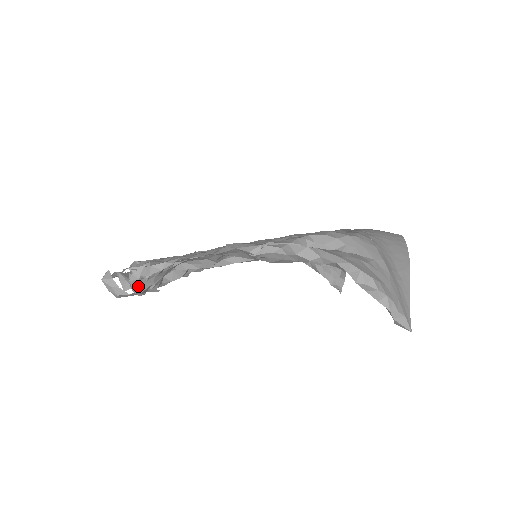
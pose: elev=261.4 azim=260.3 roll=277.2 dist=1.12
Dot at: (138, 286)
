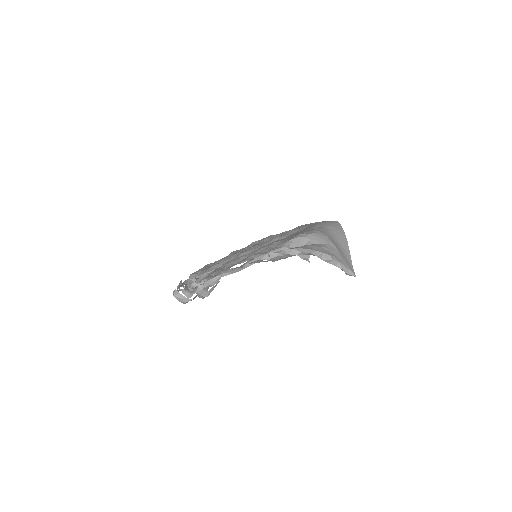
Dot at: (206, 293)
